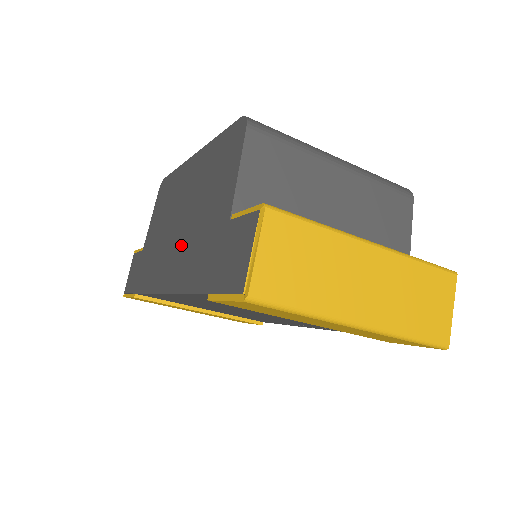
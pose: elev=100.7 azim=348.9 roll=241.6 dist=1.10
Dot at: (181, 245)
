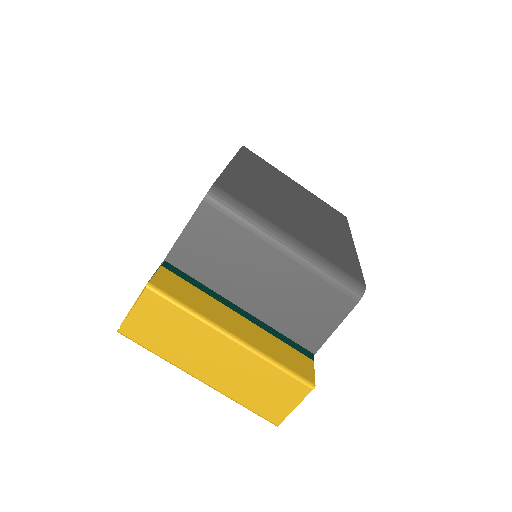
Dot at: occluded
